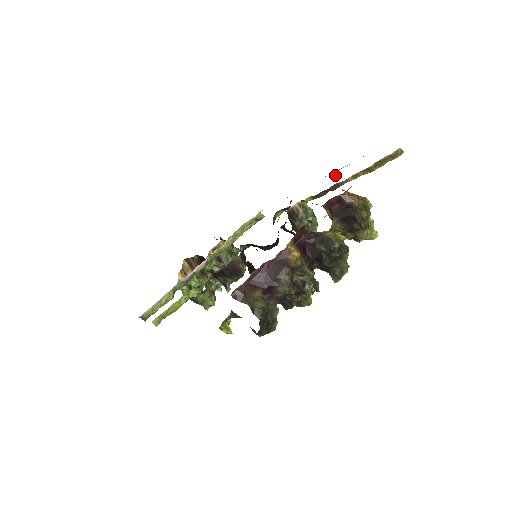
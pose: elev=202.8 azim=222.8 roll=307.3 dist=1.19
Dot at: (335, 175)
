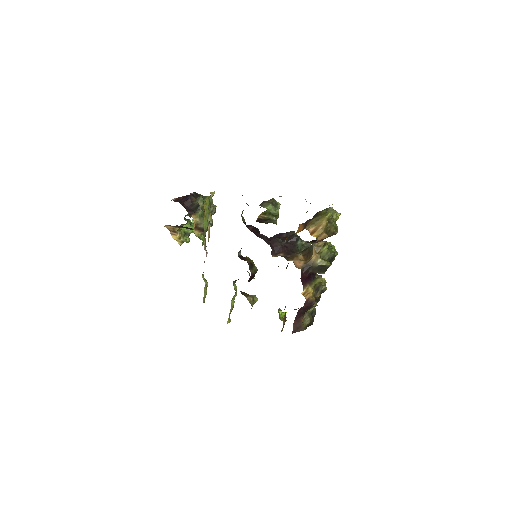
Dot at: occluded
